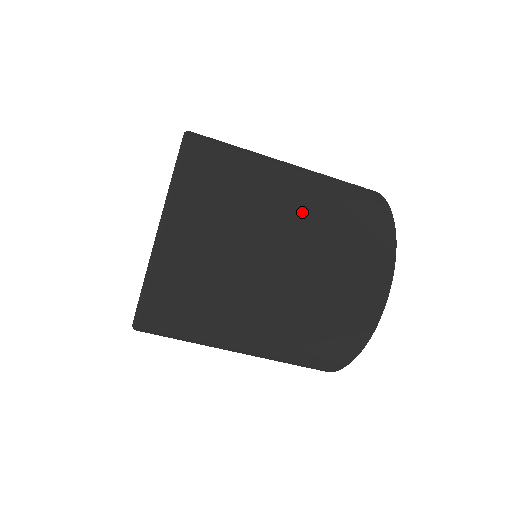
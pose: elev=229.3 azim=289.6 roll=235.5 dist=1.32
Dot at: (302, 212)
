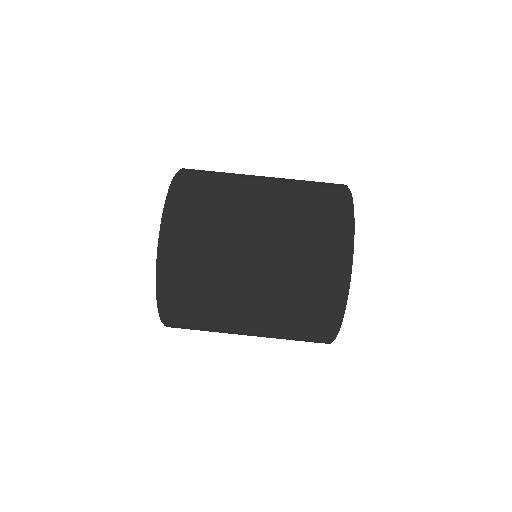
Dot at: (269, 203)
